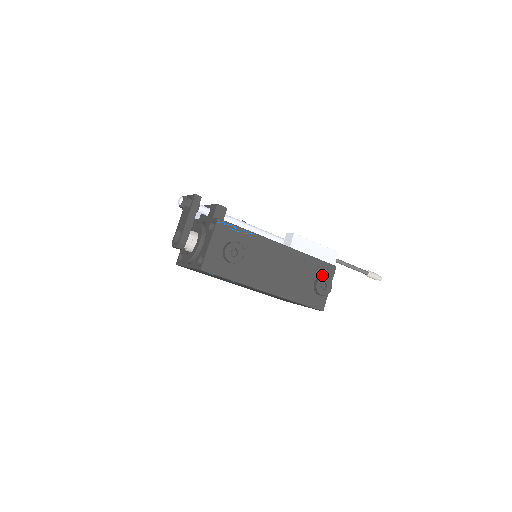
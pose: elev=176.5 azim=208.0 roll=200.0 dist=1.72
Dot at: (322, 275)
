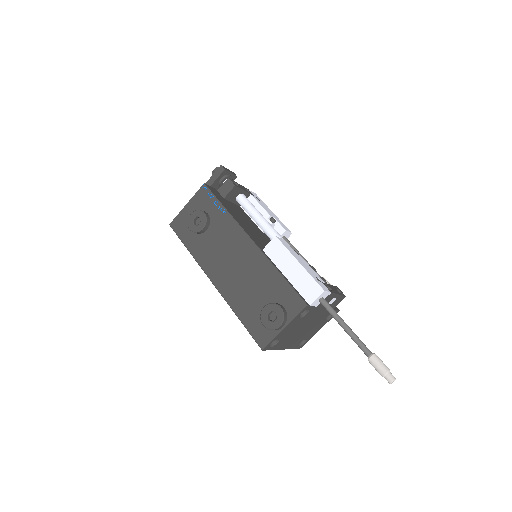
Dot at: (282, 304)
